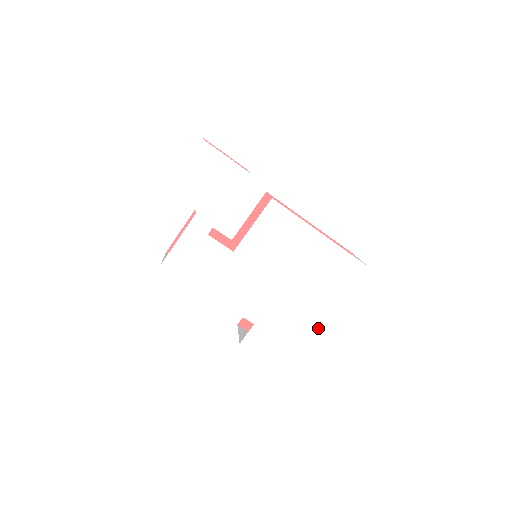
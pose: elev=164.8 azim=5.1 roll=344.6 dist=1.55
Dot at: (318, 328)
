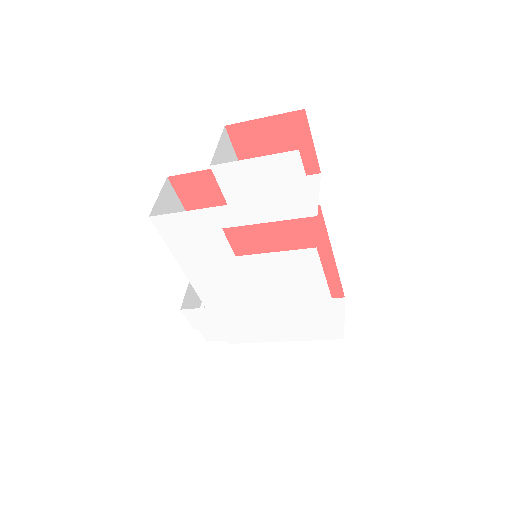
Dot at: (259, 341)
